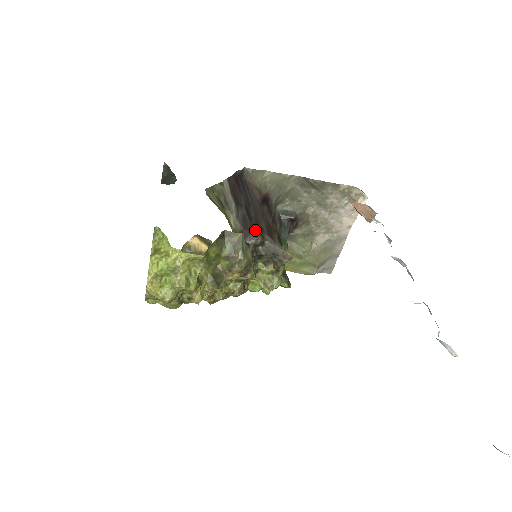
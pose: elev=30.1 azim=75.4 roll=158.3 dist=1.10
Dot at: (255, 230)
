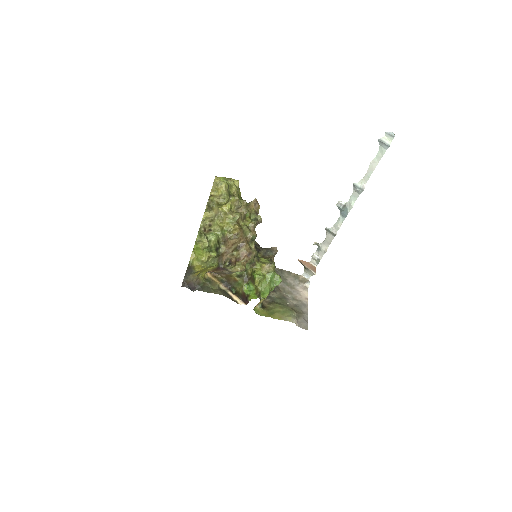
Dot at: occluded
